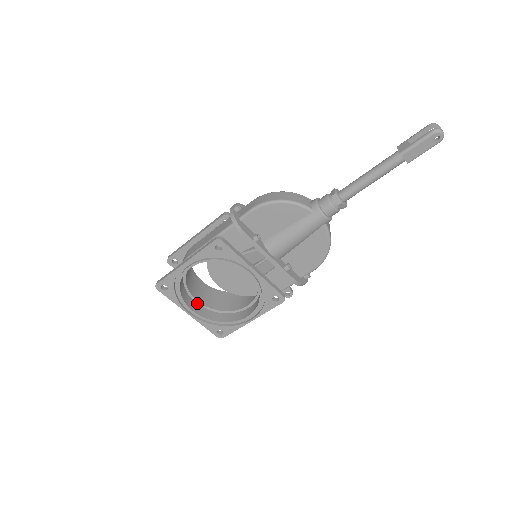
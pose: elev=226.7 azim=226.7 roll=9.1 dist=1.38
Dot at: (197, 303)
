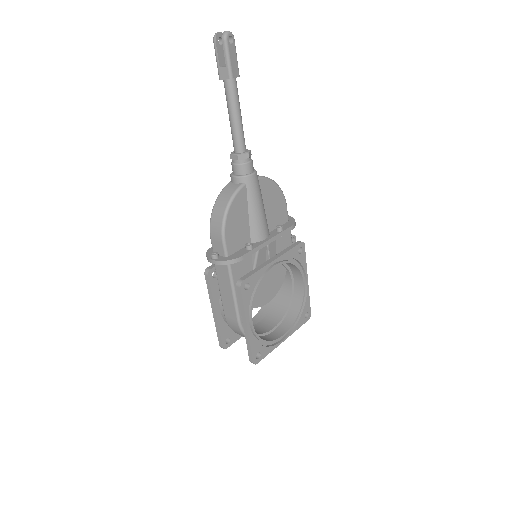
Dot at: (275, 330)
